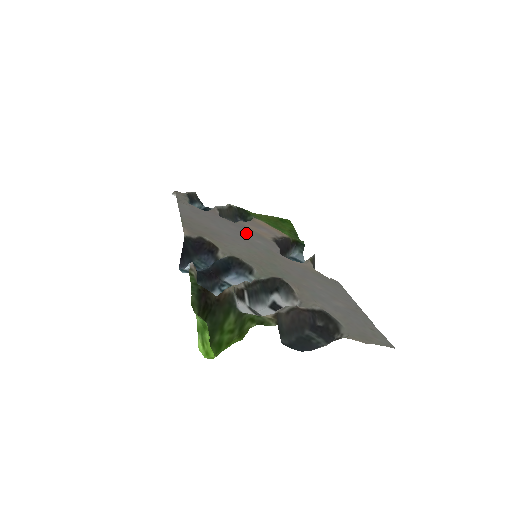
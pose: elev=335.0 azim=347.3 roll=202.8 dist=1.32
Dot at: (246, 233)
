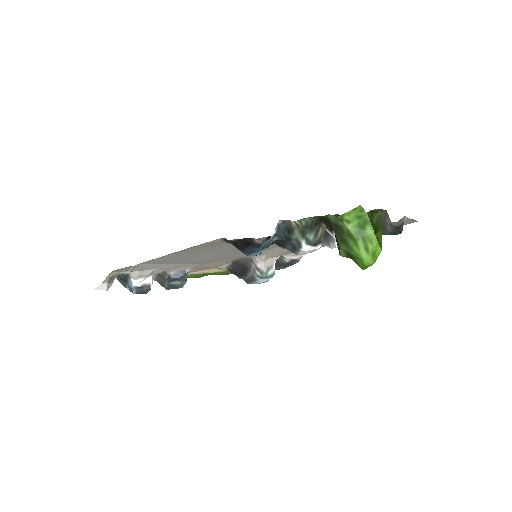
Dot at: (219, 258)
